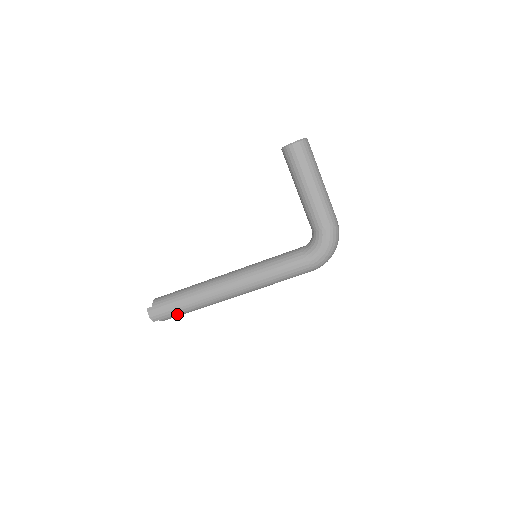
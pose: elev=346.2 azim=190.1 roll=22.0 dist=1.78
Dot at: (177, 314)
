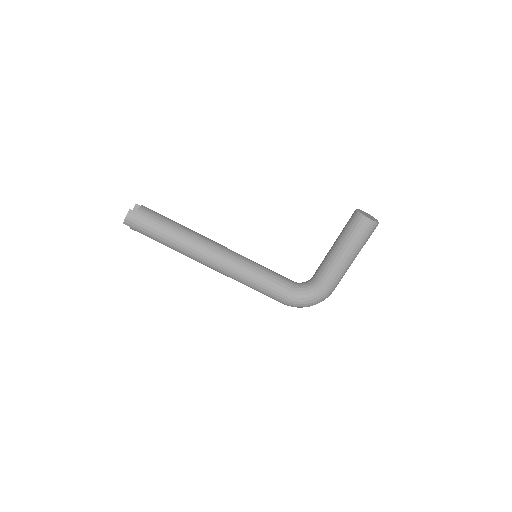
Dot at: (151, 237)
